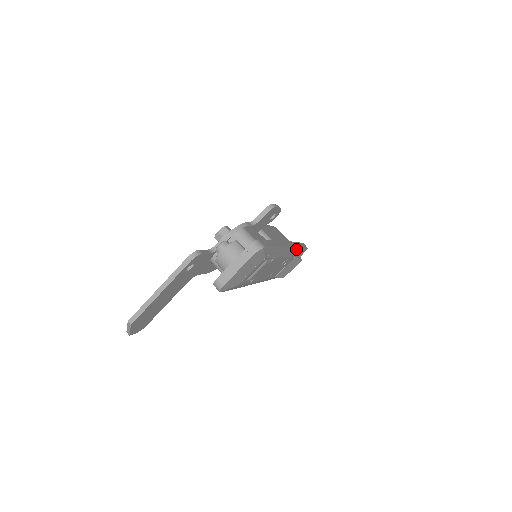
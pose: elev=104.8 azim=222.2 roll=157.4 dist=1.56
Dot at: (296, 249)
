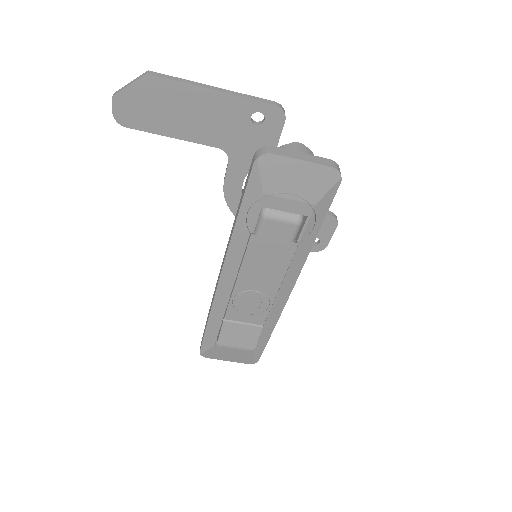
Dot at: (277, 316)
